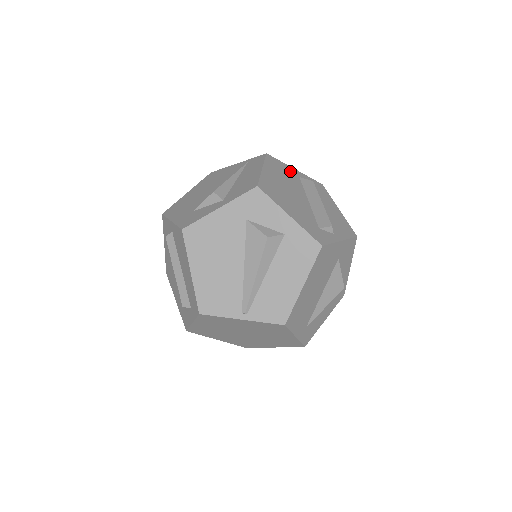
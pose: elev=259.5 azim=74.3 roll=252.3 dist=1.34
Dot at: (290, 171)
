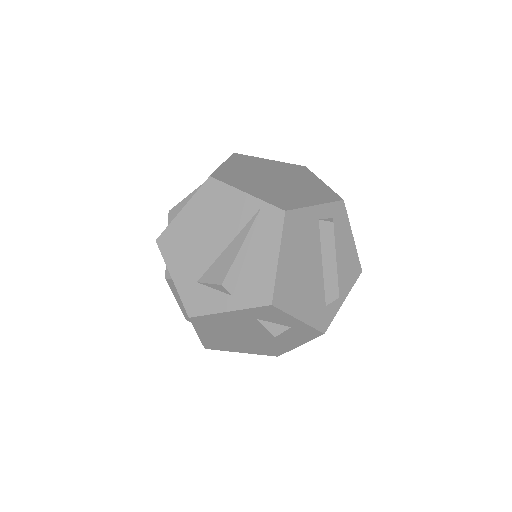
Dot at: (309, 219)
